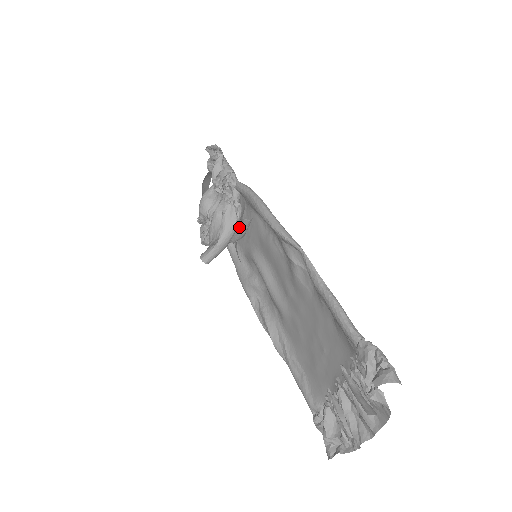
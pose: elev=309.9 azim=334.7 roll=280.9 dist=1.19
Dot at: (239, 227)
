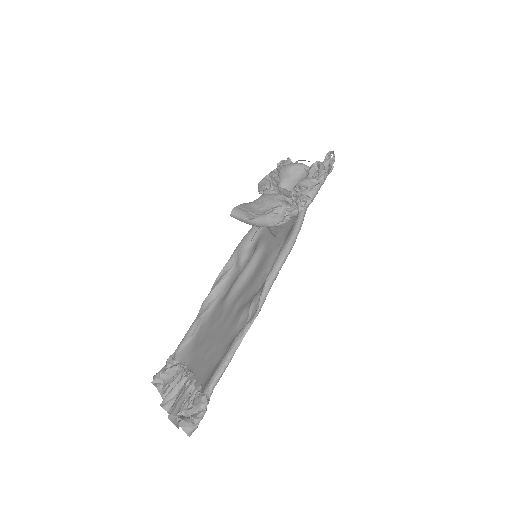
Dot at: (273, 227)
